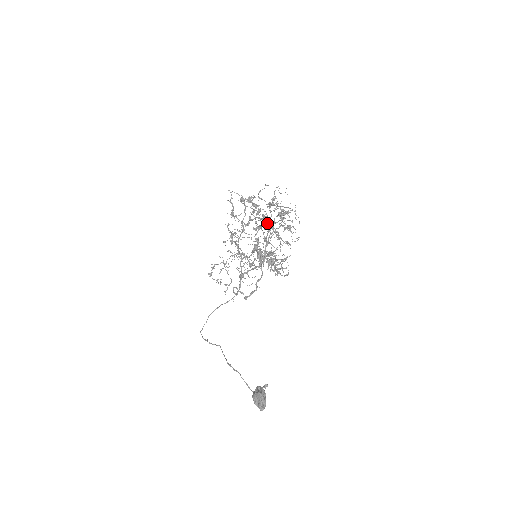
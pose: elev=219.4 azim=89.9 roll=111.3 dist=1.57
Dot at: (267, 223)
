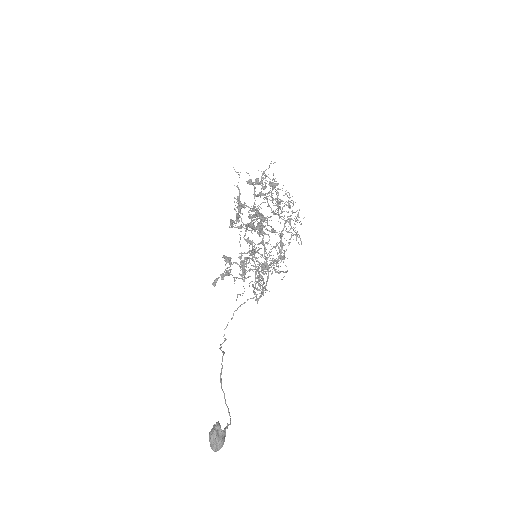
Dot at: (260, 218)
